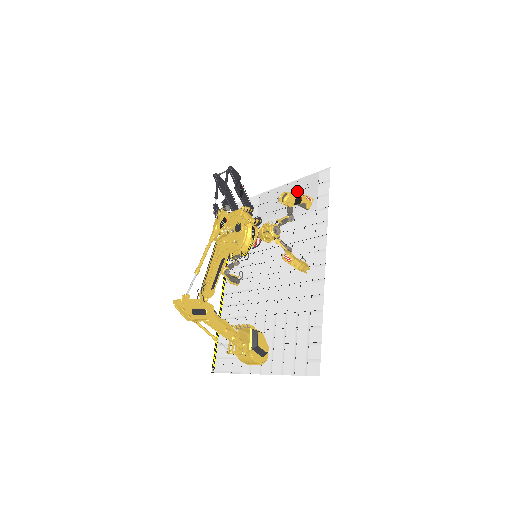
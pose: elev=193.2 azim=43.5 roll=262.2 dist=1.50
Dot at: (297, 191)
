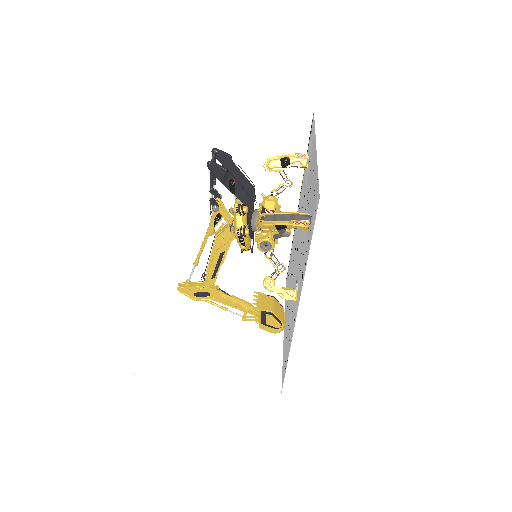
Dot at: (314, 184)
